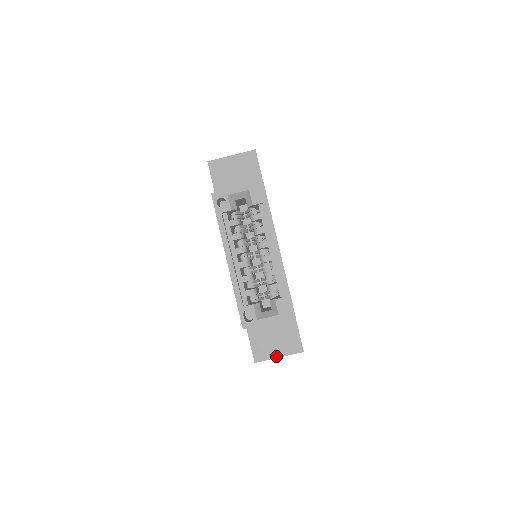
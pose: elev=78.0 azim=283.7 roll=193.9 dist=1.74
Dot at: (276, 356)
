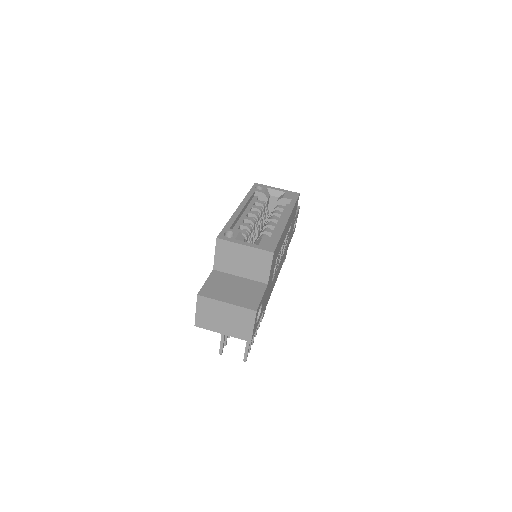
Dot at: (224, 300)
